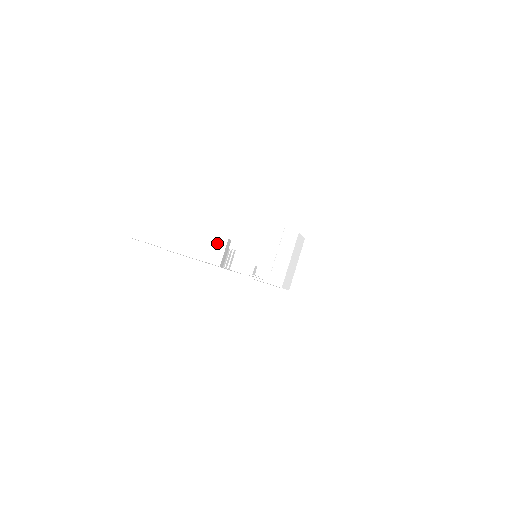
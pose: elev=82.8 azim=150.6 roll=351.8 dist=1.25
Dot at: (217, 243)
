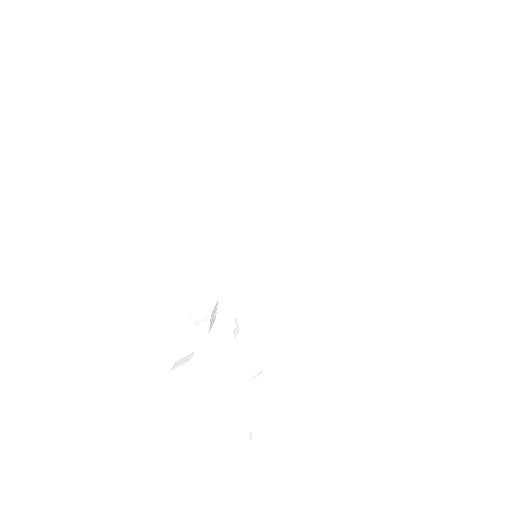
Dot at: (226, 328)
